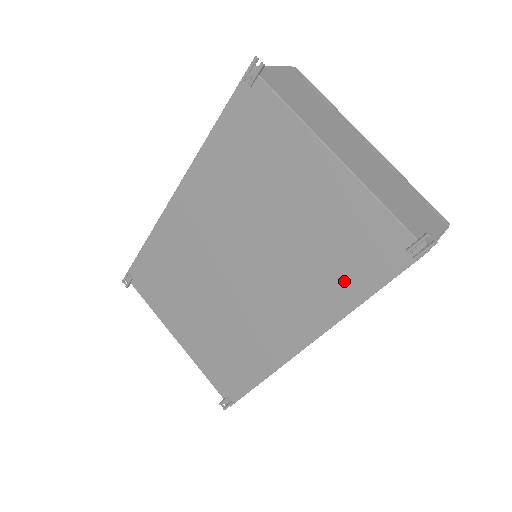
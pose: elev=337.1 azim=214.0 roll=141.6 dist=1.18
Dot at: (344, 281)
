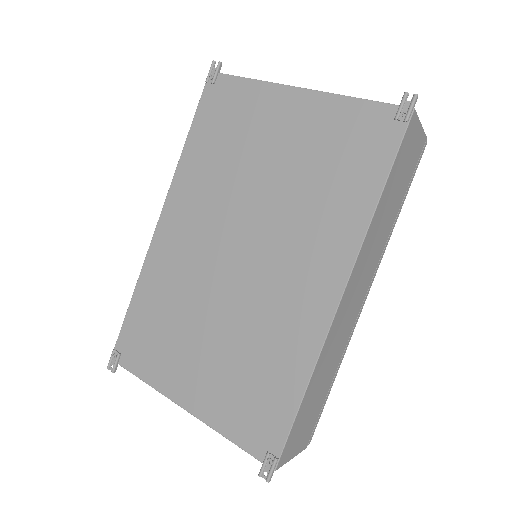
Dot at: (352, 190)
